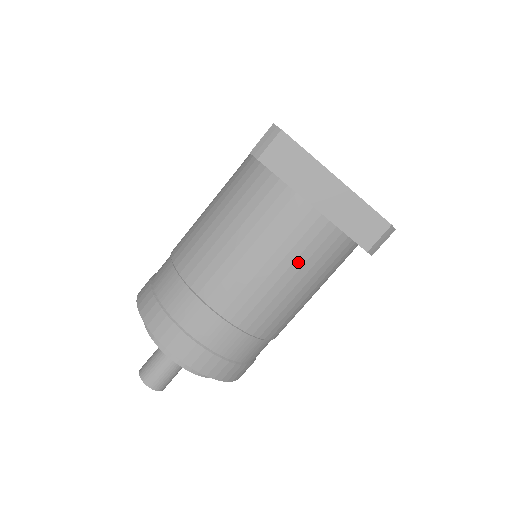
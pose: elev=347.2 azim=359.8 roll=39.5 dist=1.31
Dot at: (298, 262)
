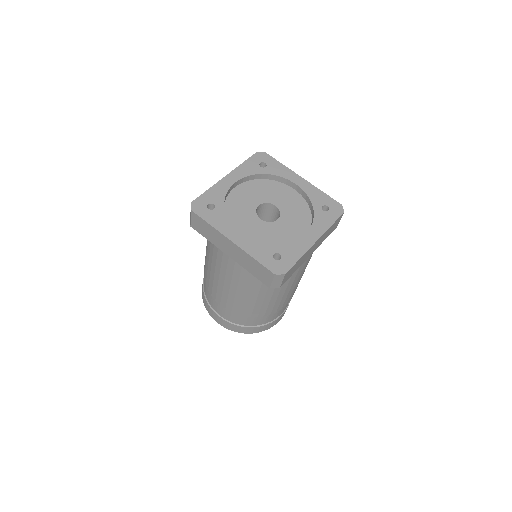
Dot at: (241, 285)
